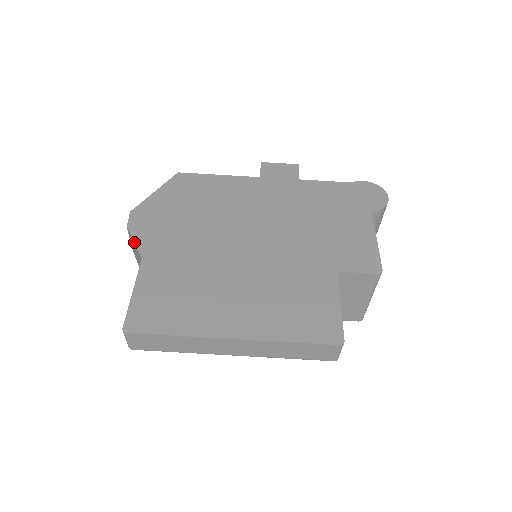
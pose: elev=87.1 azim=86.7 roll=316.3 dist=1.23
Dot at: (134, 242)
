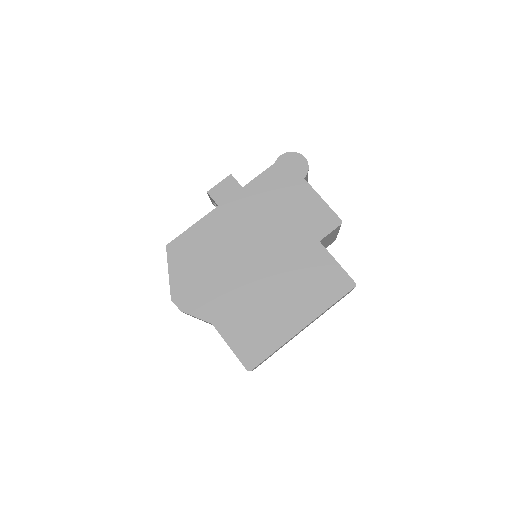
Dot at: occluded
